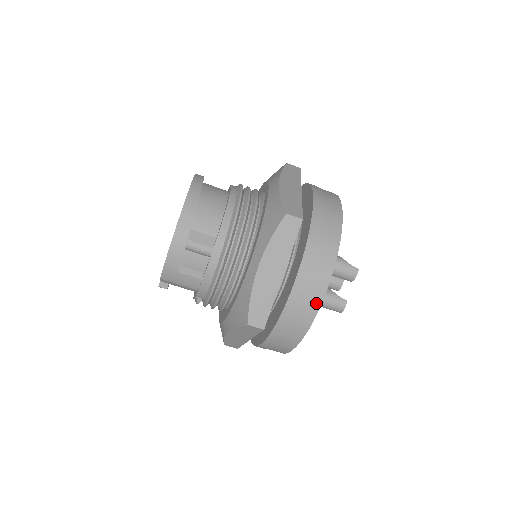
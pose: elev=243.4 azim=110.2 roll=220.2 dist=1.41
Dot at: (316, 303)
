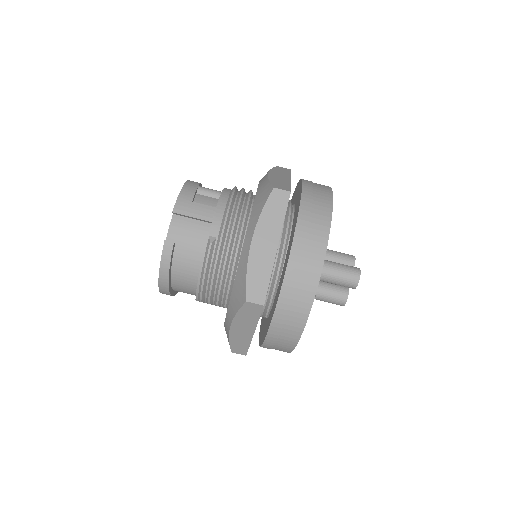
Dot at: (328, 193)
